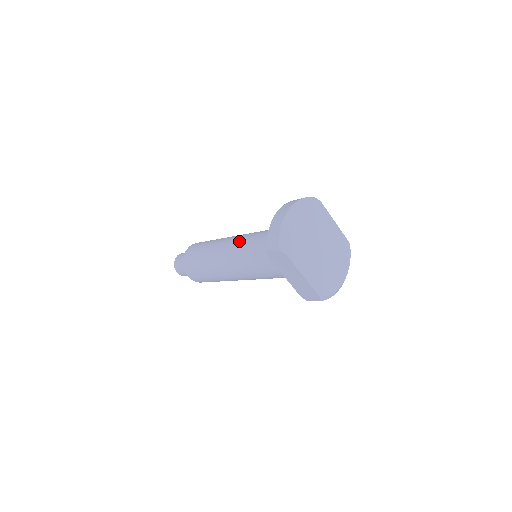
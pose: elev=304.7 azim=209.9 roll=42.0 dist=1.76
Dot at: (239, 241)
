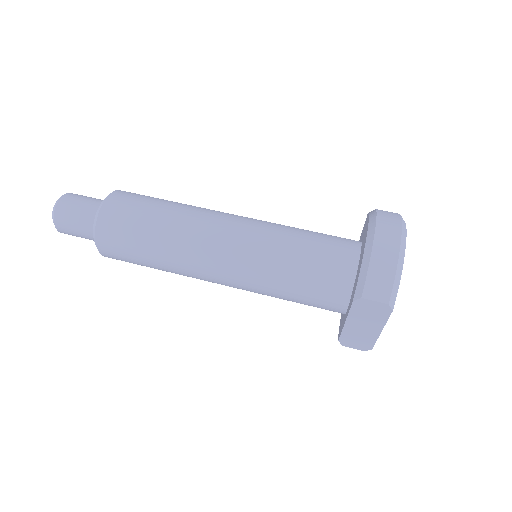
Dot at: (251, 236)
